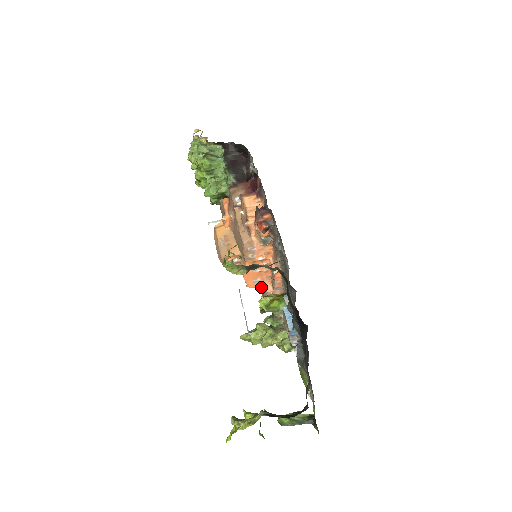
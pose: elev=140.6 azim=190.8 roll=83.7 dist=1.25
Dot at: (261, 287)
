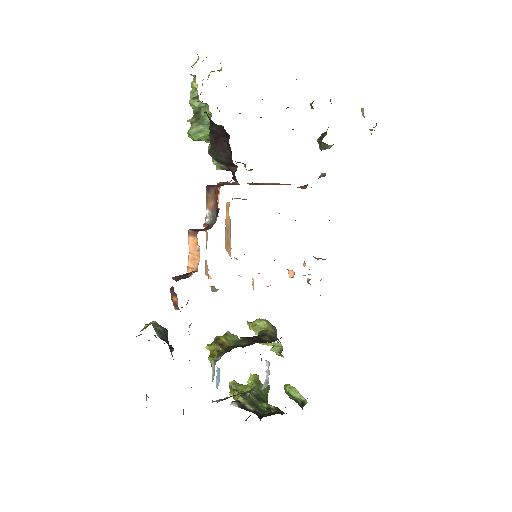
Dot at: occluded
